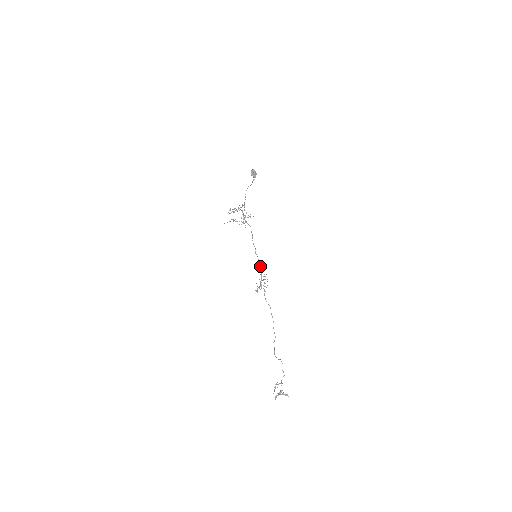
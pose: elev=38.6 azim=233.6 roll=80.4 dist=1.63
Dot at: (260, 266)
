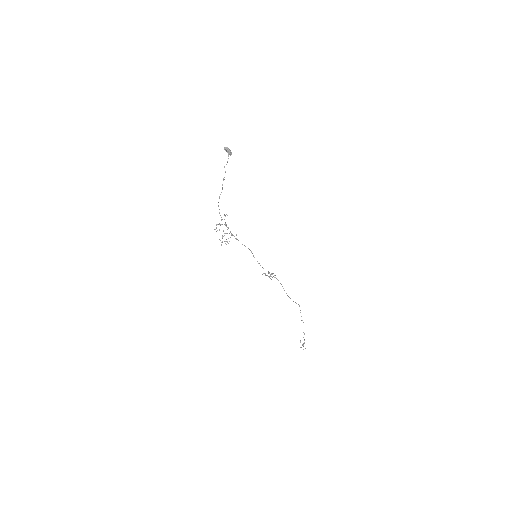
Dot at: occluded
